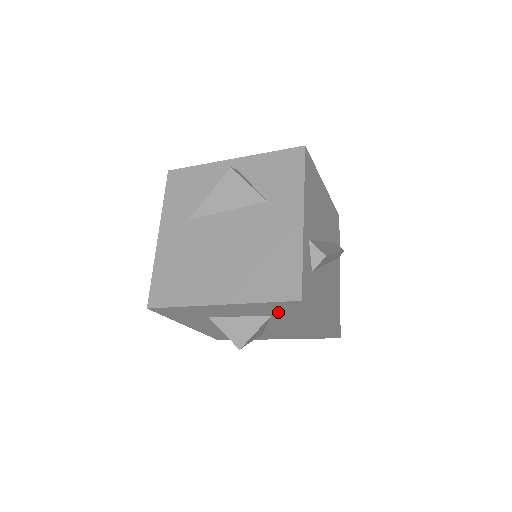
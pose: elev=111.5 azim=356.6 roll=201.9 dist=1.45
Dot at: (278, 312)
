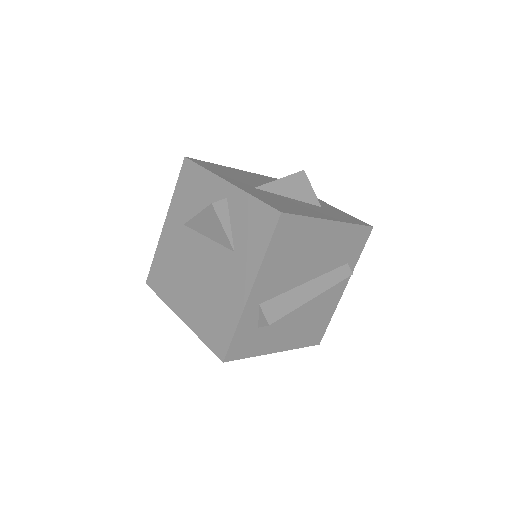
Dot at: occluded
